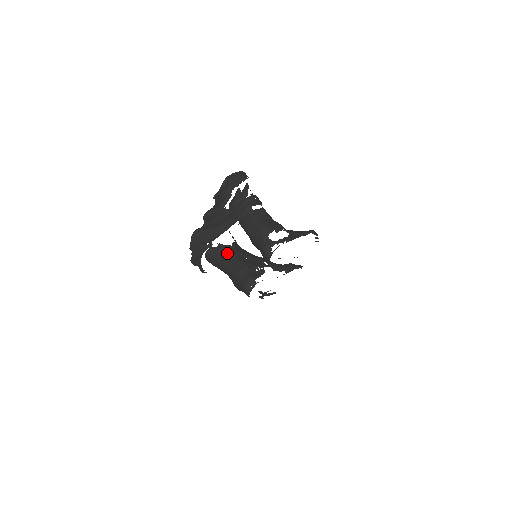
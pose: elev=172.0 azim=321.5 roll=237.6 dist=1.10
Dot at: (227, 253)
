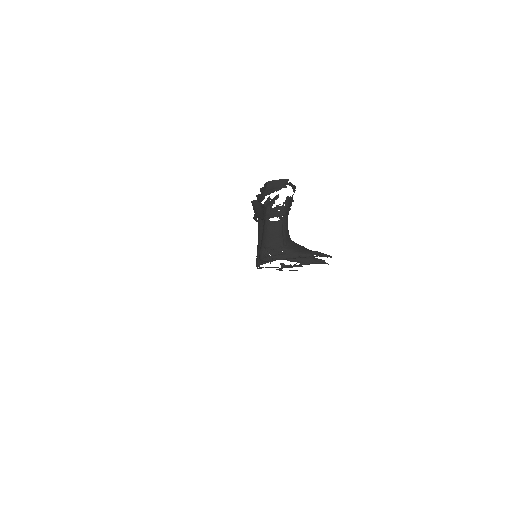
Dot at: occluded
